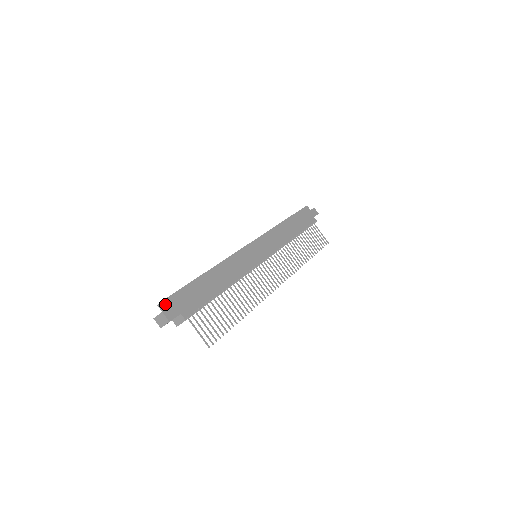
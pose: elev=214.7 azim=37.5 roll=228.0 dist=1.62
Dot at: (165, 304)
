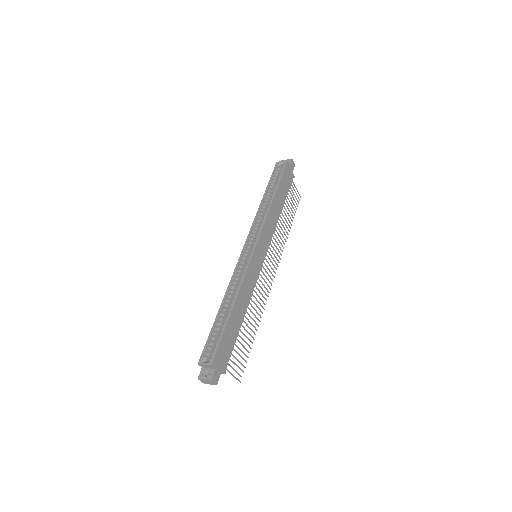
Dot at: (208, 367)
